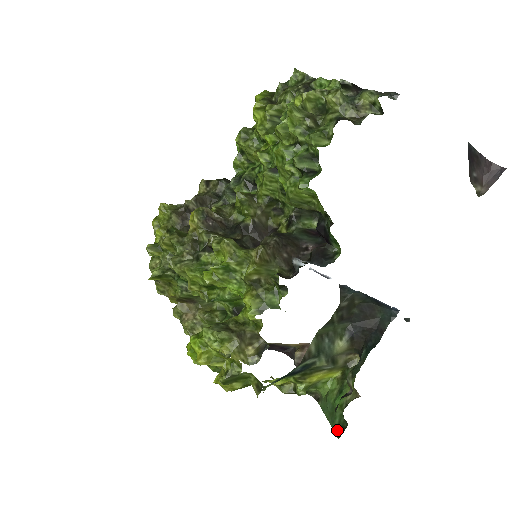
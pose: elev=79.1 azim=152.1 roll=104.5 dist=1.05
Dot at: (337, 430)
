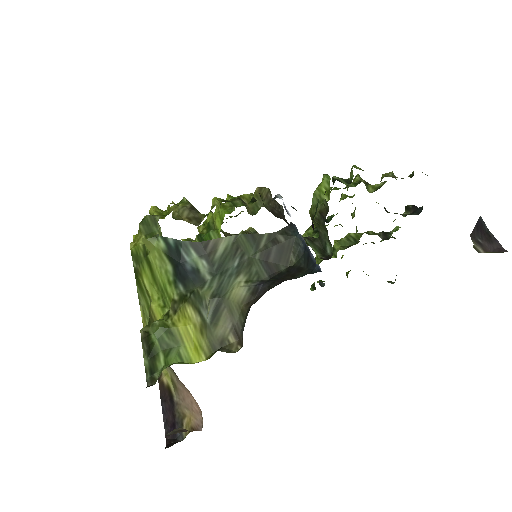
Dot at: occluded
